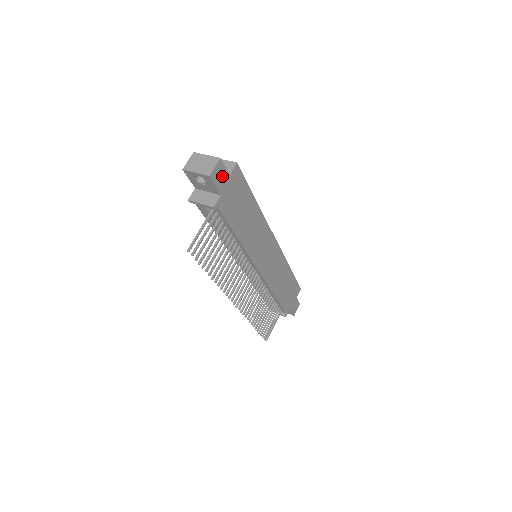
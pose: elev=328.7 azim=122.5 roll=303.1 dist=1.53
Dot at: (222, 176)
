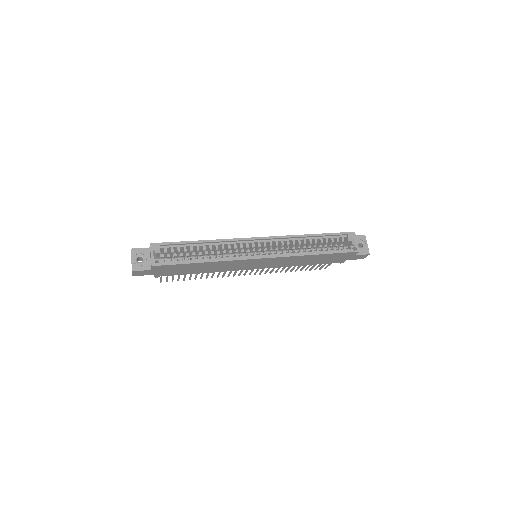
Dot at: (145, 272)
